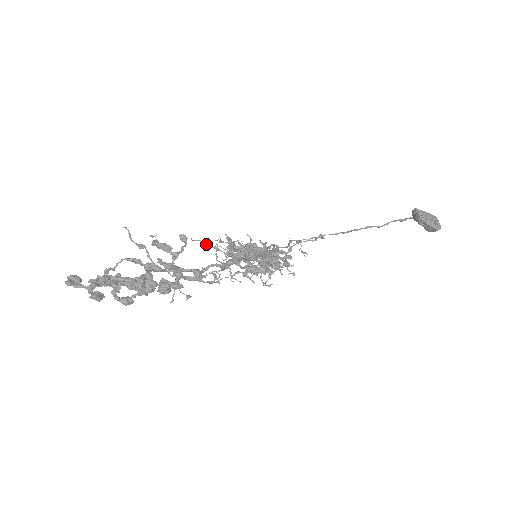
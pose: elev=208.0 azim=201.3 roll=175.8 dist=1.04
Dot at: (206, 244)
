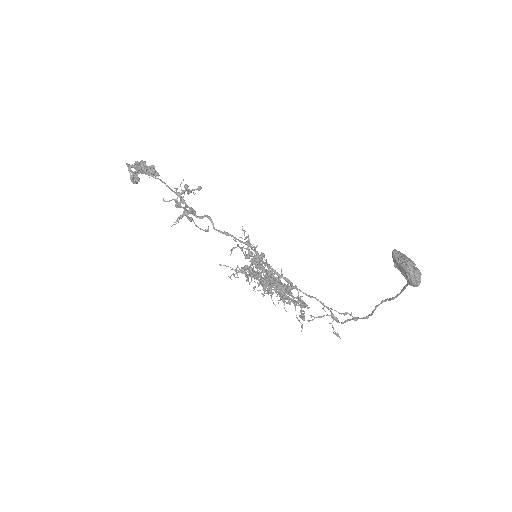
Dot at: (238, 245)
